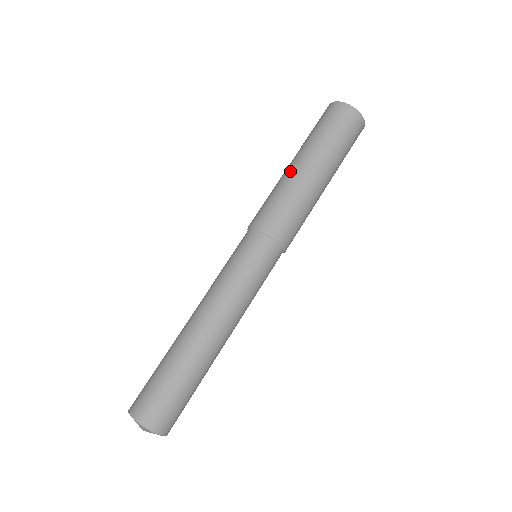
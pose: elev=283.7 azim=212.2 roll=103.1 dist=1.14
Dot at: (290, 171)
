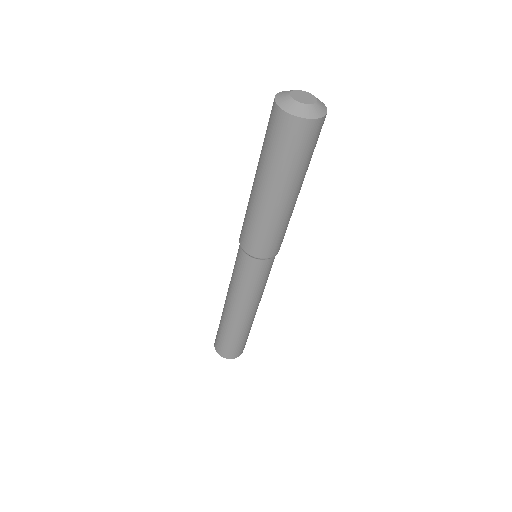
Dot at: (258, 201)
